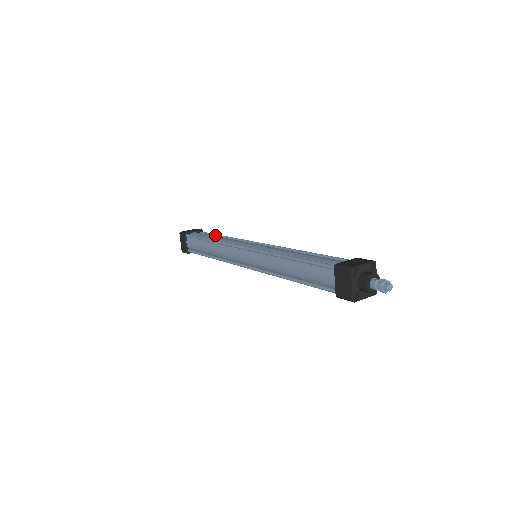
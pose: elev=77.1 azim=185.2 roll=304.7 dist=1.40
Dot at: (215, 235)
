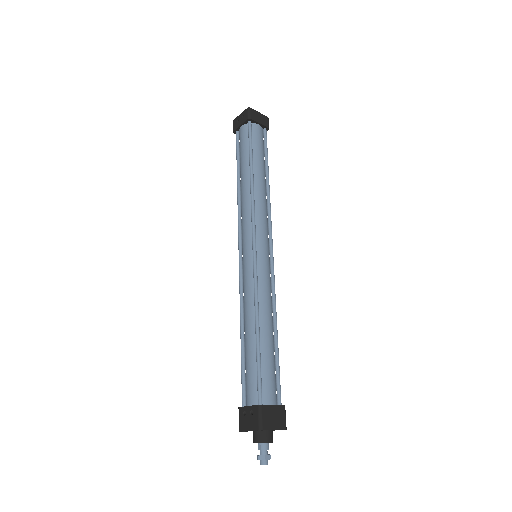
Dot at: (249, 157)
